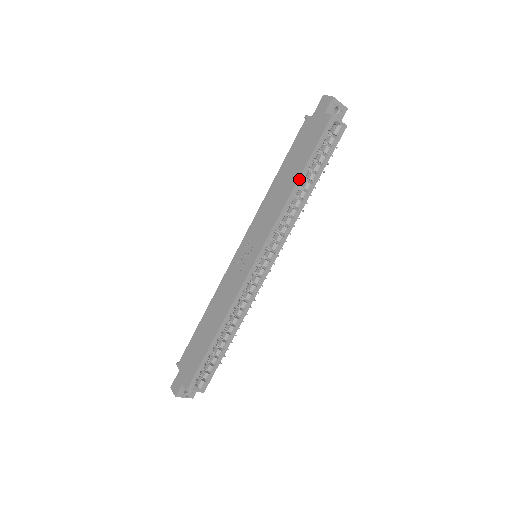
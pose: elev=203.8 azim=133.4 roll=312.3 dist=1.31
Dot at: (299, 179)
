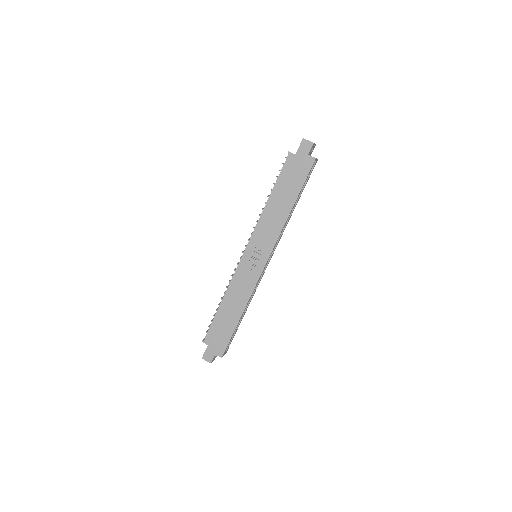
Dot at: (294, 205)
